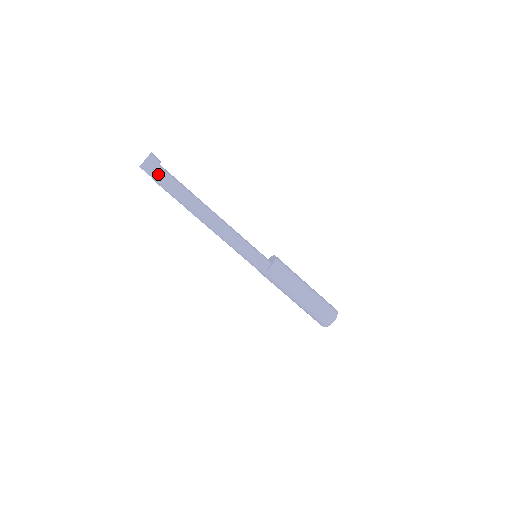
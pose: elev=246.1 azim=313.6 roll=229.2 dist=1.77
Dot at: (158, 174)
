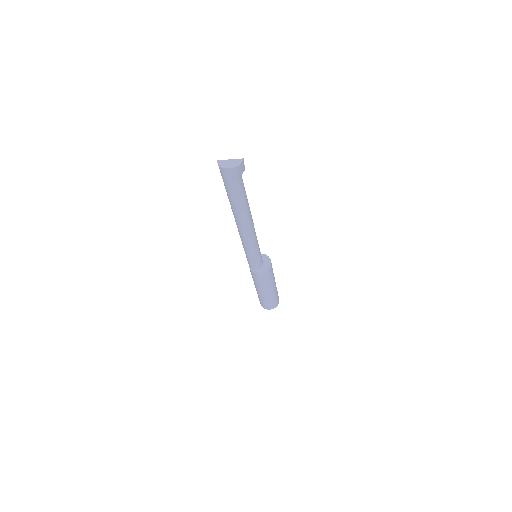
Dot at: (225, 181)
